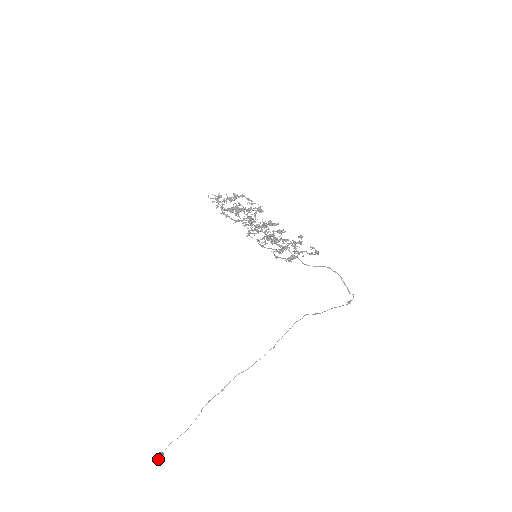
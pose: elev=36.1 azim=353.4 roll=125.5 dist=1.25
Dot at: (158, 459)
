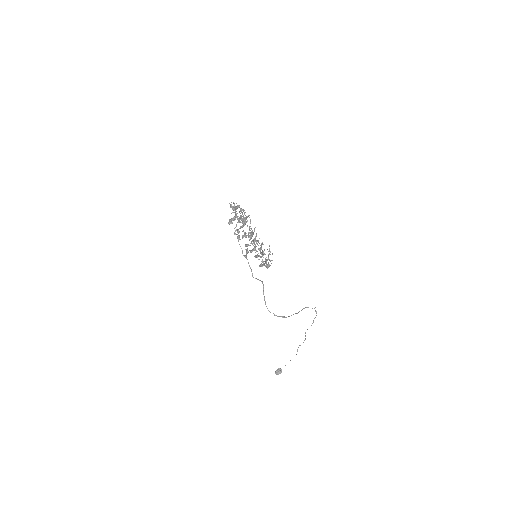
Dot at: (276, 372)
